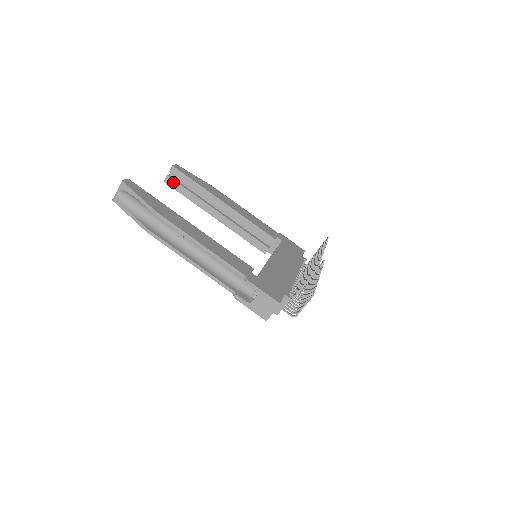
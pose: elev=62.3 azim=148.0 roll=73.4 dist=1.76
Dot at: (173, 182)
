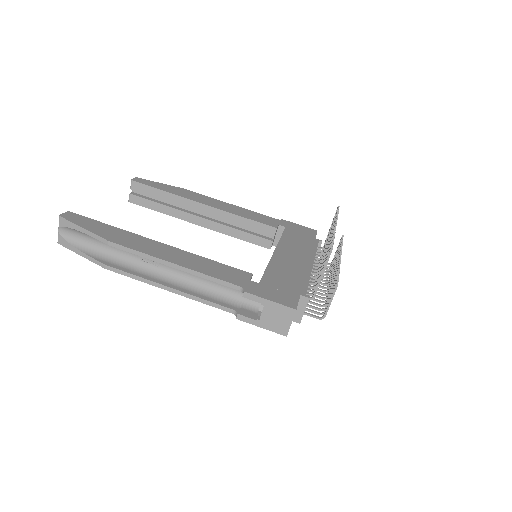
Dot at: (138, 199)
